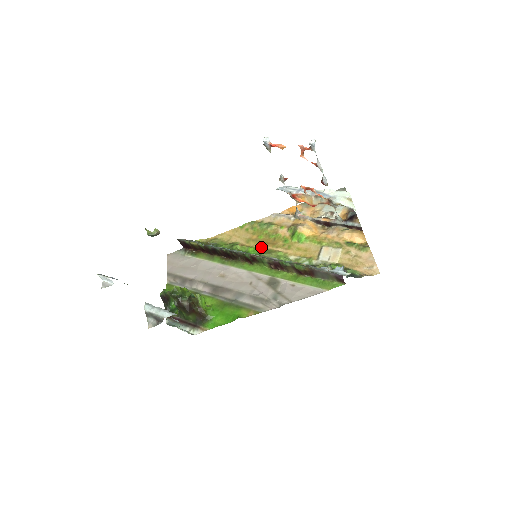
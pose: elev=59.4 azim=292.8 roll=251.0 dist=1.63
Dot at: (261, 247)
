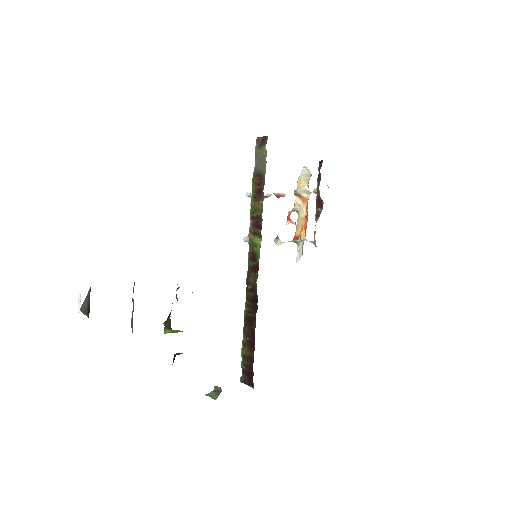
Dot at: occluded
